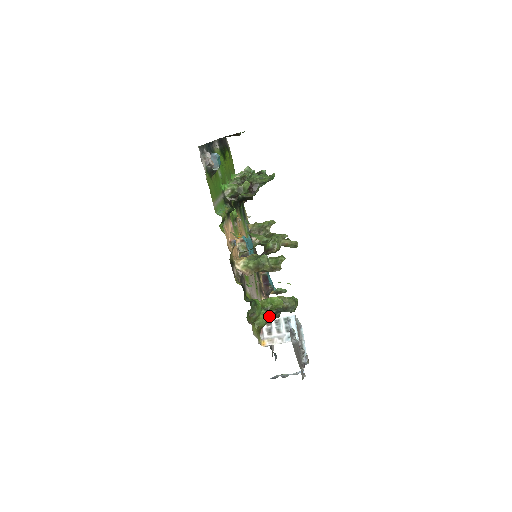
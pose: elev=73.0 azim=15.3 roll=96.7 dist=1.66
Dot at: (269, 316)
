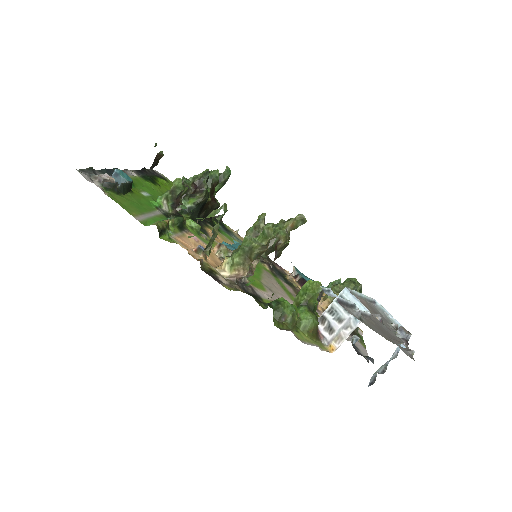
Dot at: occluded
